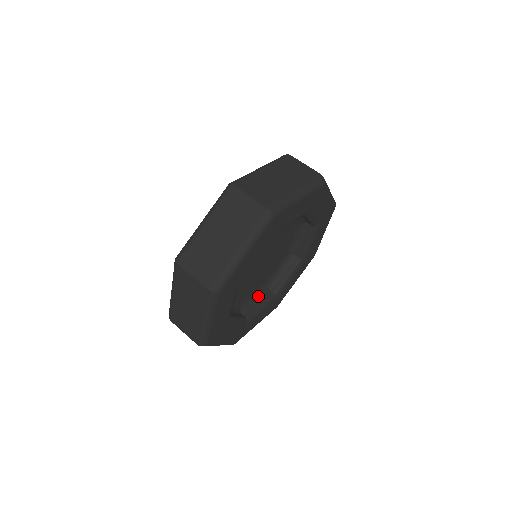
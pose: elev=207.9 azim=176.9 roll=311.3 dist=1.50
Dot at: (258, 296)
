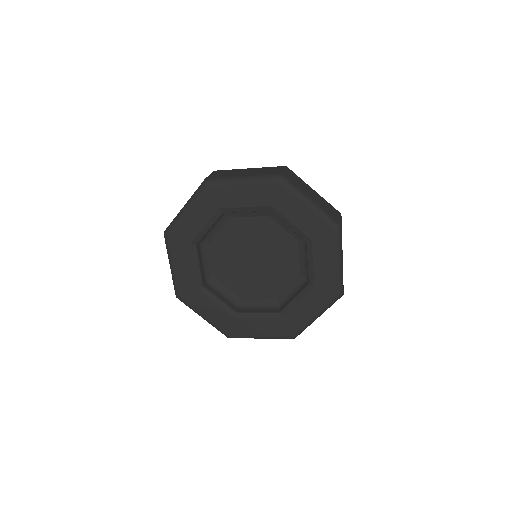
Dot at: (228, 297)
